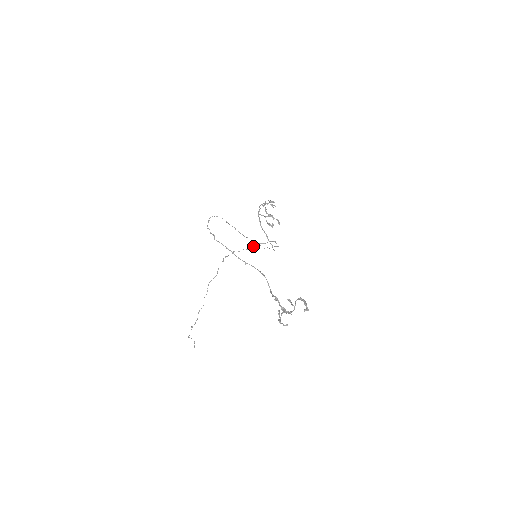
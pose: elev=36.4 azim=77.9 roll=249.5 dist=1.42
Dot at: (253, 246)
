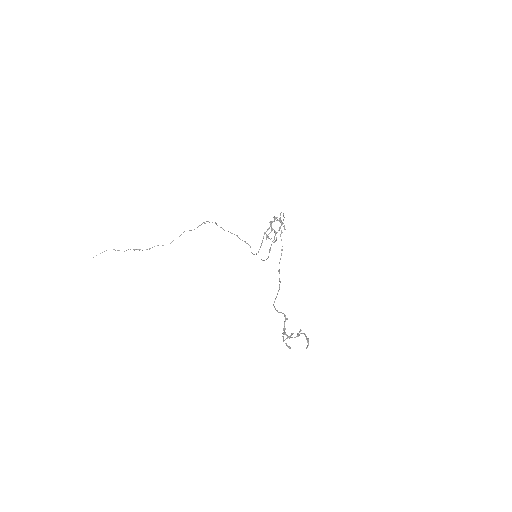
Dot at: (230, 232)
